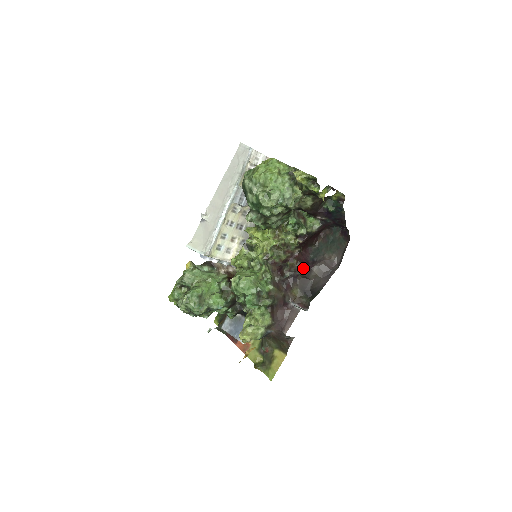
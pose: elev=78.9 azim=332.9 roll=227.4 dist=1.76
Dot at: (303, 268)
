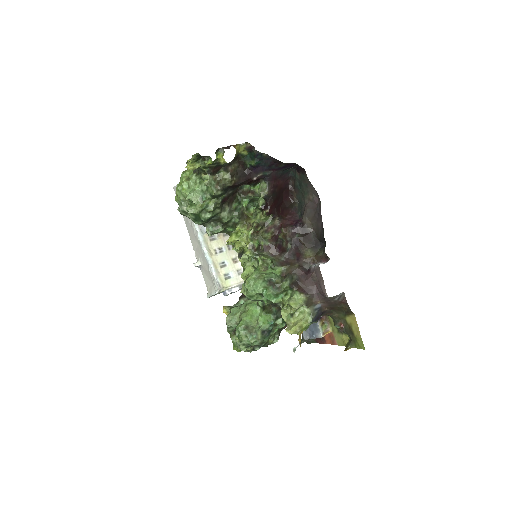
Dot at: (294, 229)
